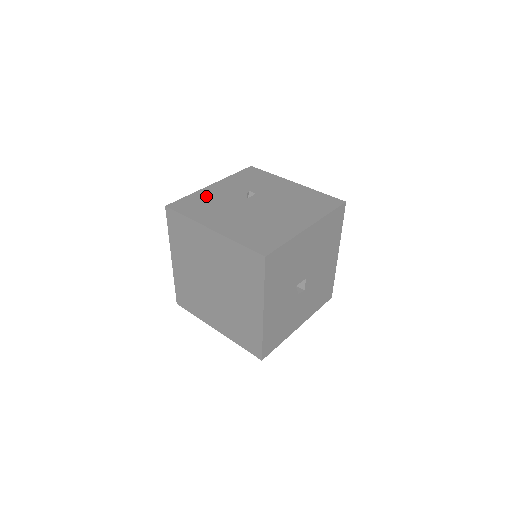
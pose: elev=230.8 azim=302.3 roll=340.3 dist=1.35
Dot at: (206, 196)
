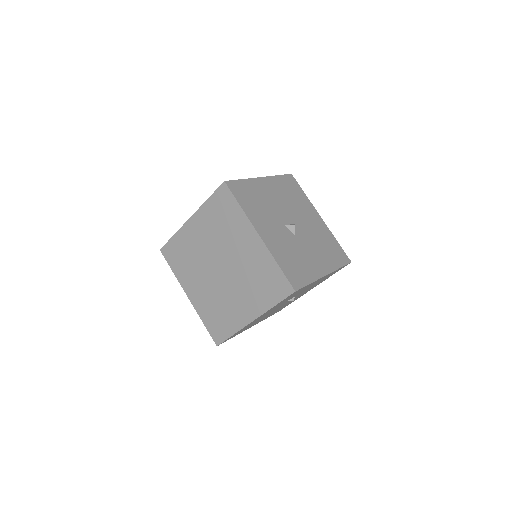
Dot at: occluded
